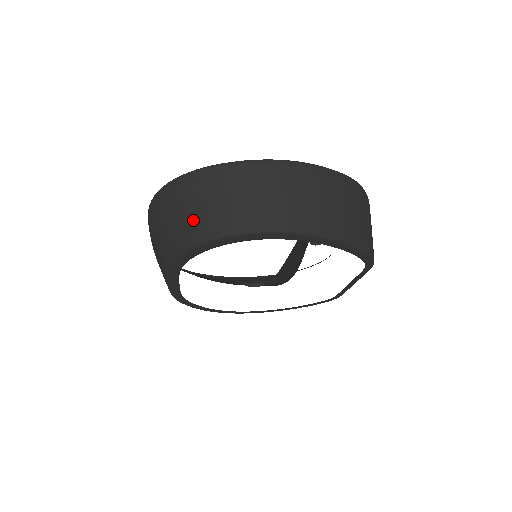
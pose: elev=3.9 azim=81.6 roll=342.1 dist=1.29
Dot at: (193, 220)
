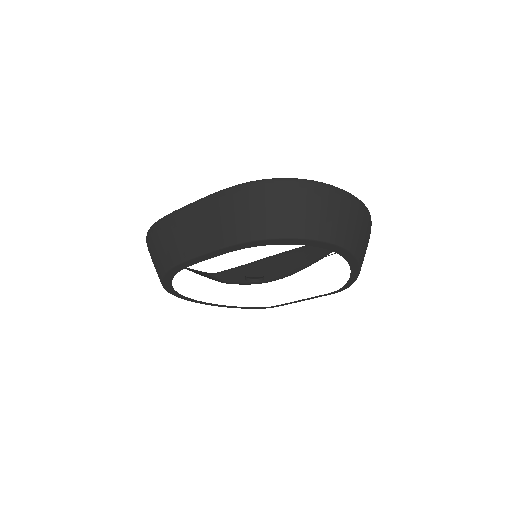
Dot at: (299, 218)
